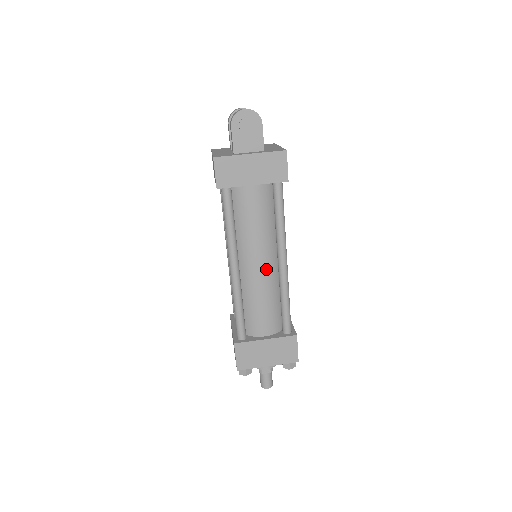
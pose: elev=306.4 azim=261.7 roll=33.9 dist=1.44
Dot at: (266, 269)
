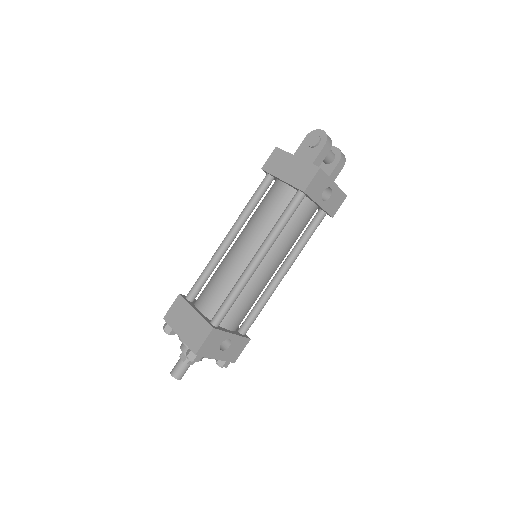
Dot at: (243, 255)
